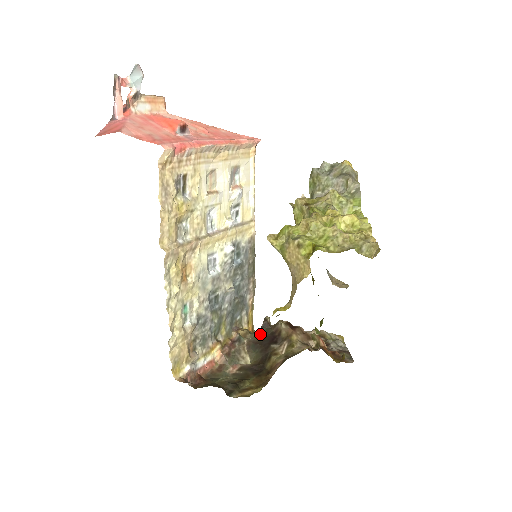
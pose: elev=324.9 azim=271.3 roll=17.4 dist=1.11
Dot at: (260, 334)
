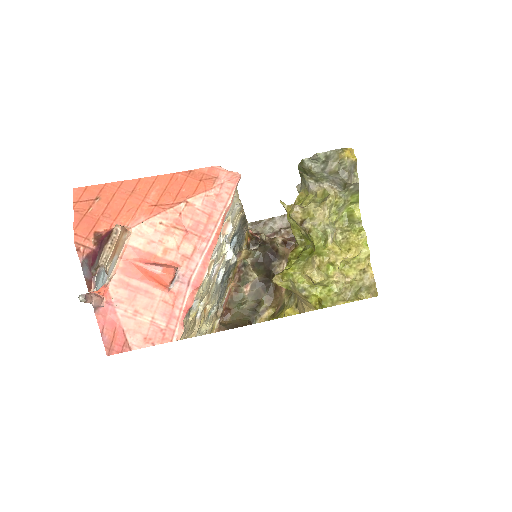
Dot at: (259, 251)
